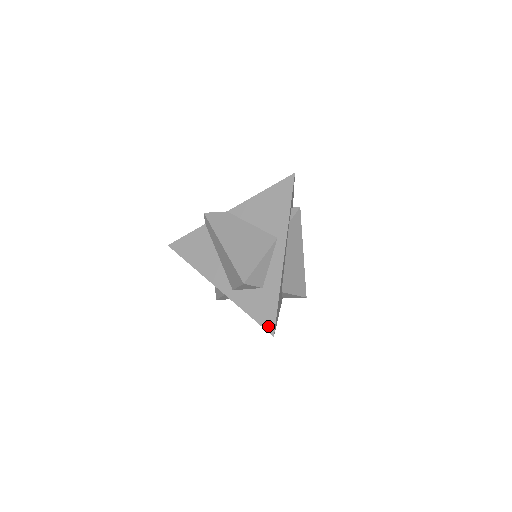
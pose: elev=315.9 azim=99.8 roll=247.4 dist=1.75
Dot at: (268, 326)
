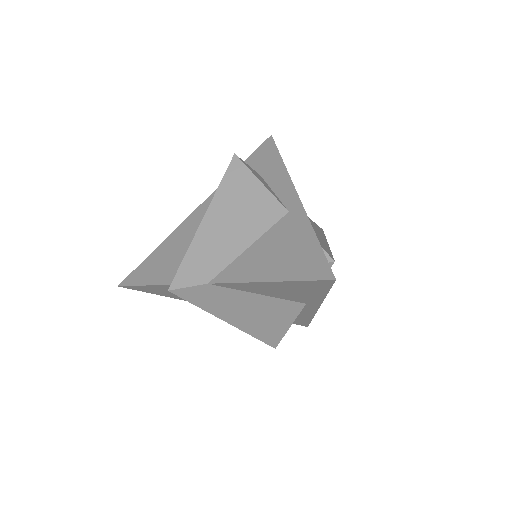
Dot at: occluded
